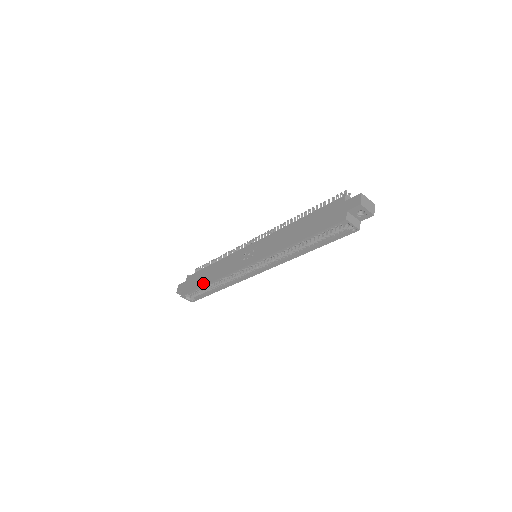
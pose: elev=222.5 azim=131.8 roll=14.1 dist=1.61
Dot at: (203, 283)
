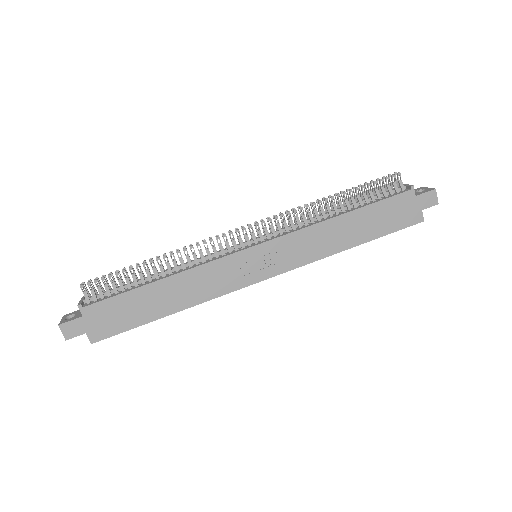
Dot at: (157, 315)
